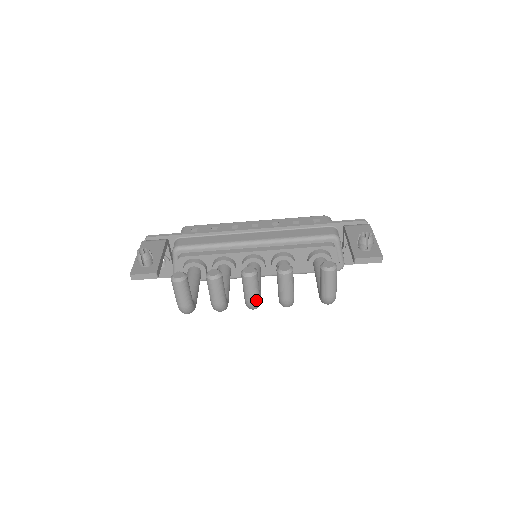
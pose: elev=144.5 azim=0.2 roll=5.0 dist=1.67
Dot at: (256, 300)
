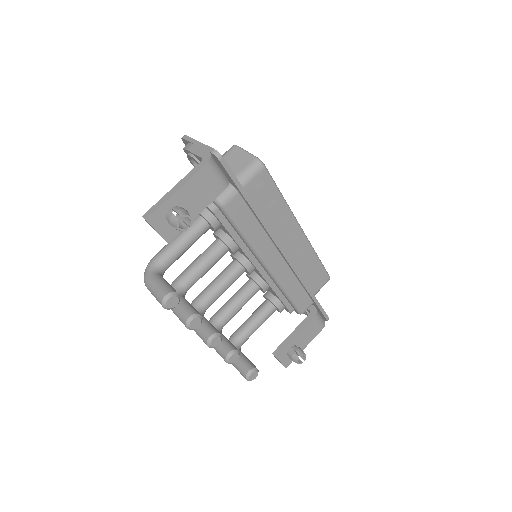
Dot at: occluded
